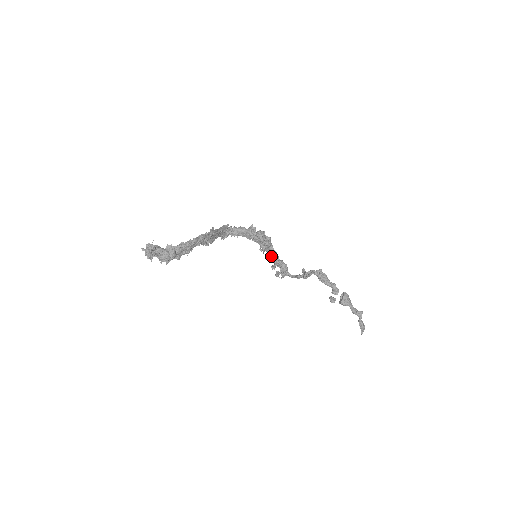
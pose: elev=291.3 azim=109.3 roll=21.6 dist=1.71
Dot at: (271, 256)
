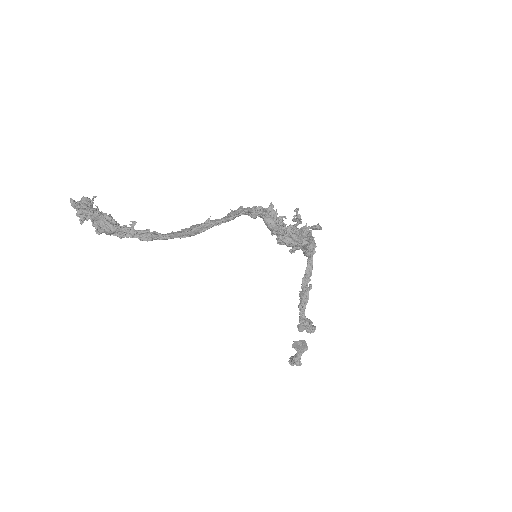
Dot at: occluded
